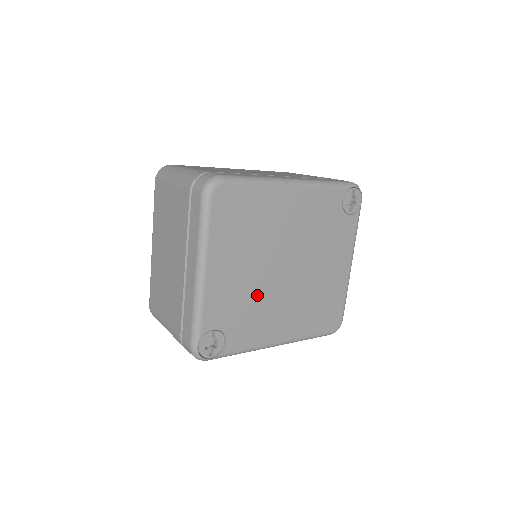
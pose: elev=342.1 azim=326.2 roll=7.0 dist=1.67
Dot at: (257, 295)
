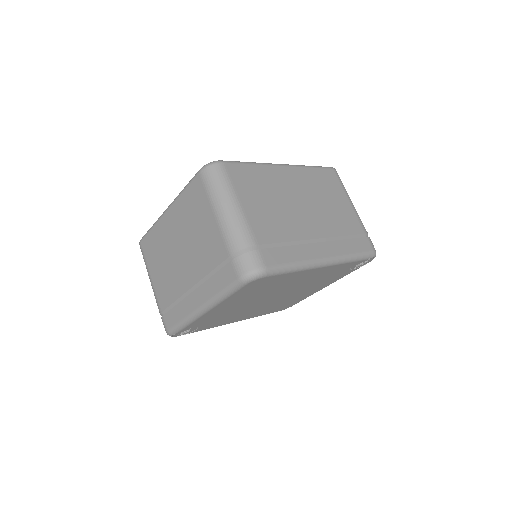
Dot at: (239, 311)
